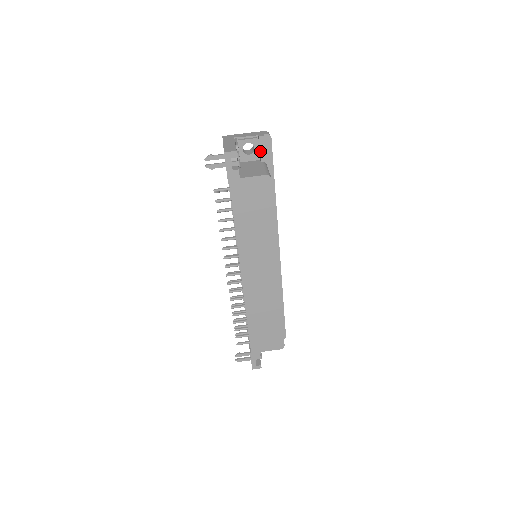
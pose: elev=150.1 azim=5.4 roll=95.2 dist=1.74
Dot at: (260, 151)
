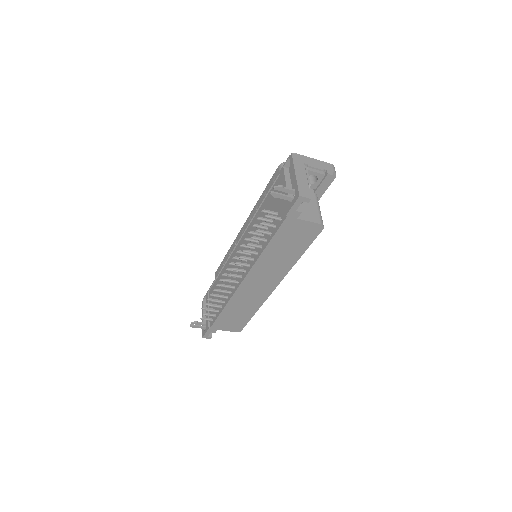
Dot at: (320, 185)
